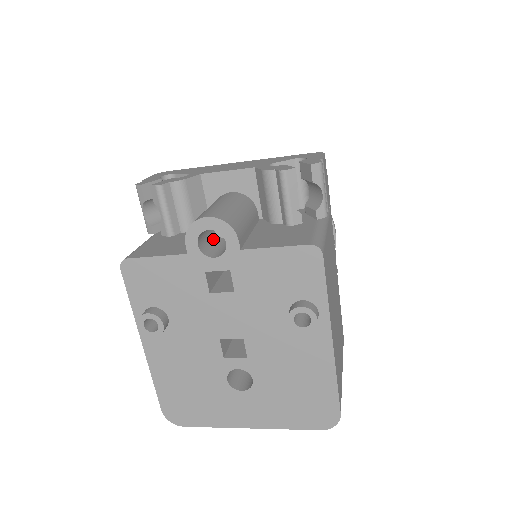
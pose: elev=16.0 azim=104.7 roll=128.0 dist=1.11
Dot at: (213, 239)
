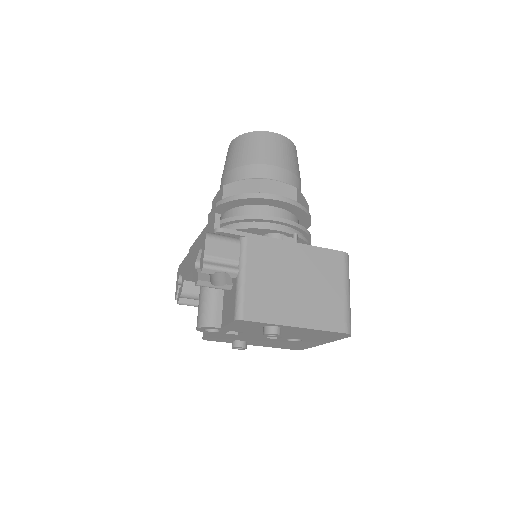
Dot at: occluded
